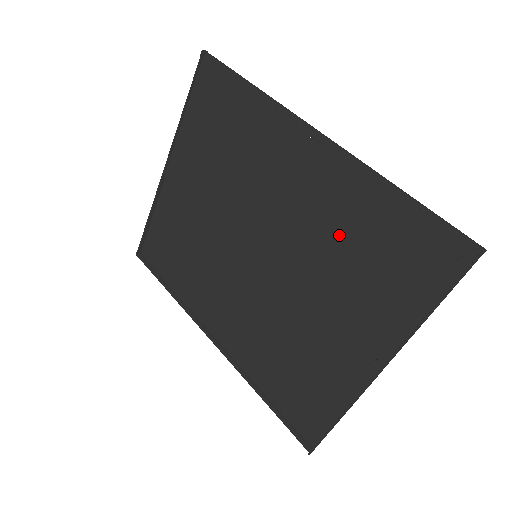
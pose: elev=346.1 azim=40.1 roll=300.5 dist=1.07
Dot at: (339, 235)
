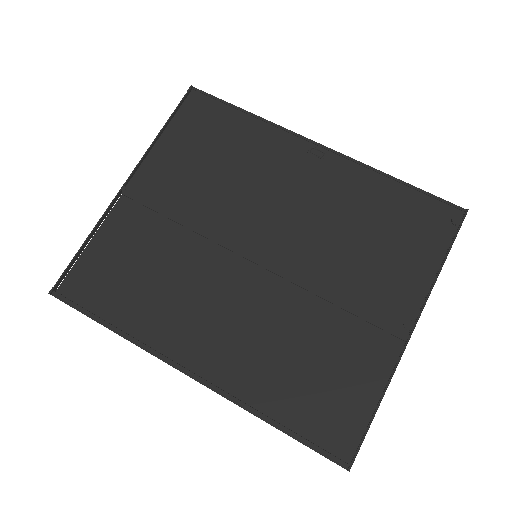
Dot at: (350, 219)
